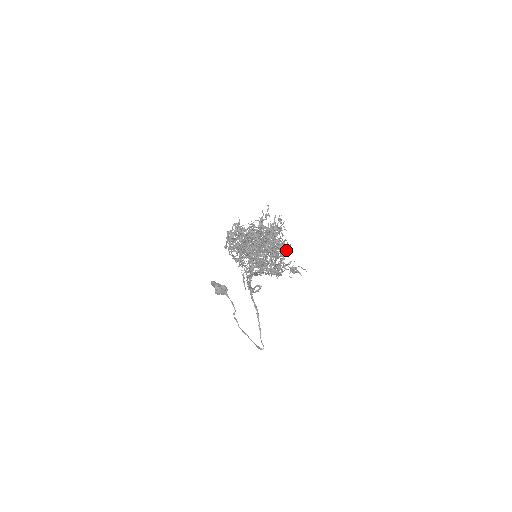
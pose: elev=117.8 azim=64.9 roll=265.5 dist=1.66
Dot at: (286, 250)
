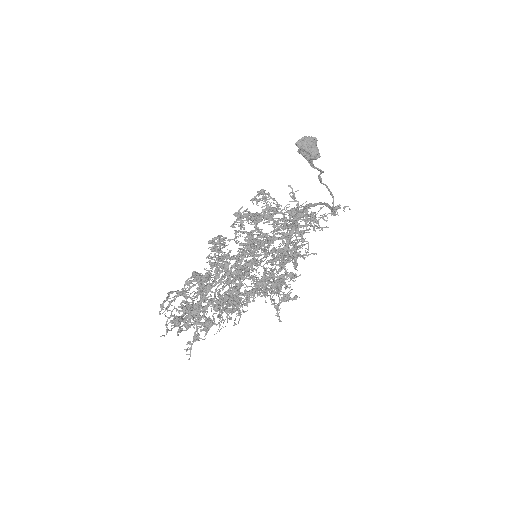
Dot at: (285, 288)
